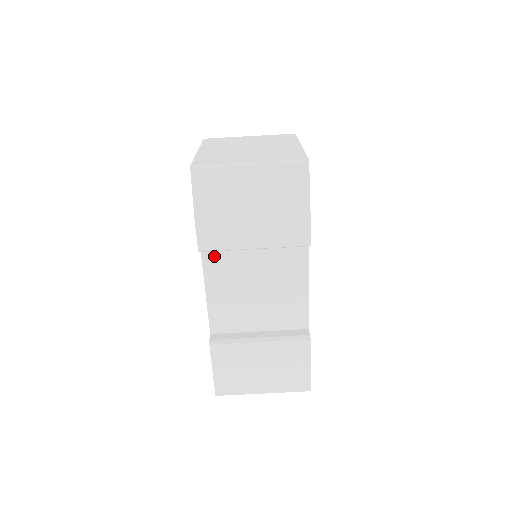
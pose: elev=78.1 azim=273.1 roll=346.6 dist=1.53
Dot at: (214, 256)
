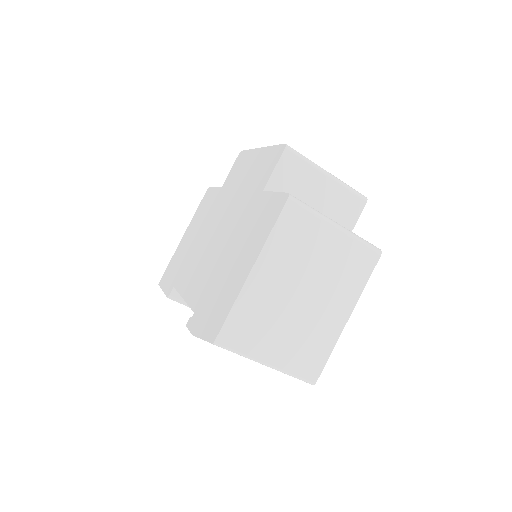
Dot at: occluded
